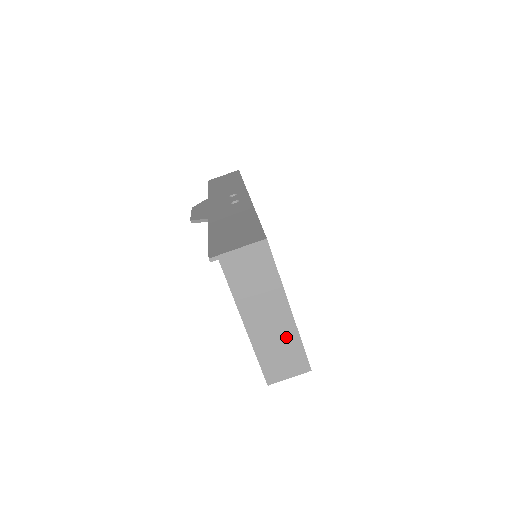
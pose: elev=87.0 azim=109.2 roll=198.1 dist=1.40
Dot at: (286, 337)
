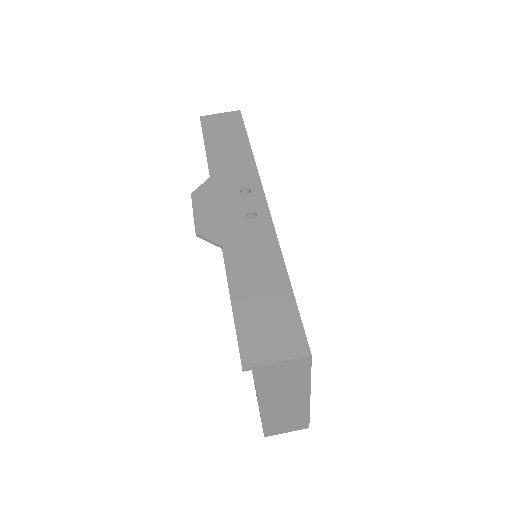
Dot at: (296, 412)
